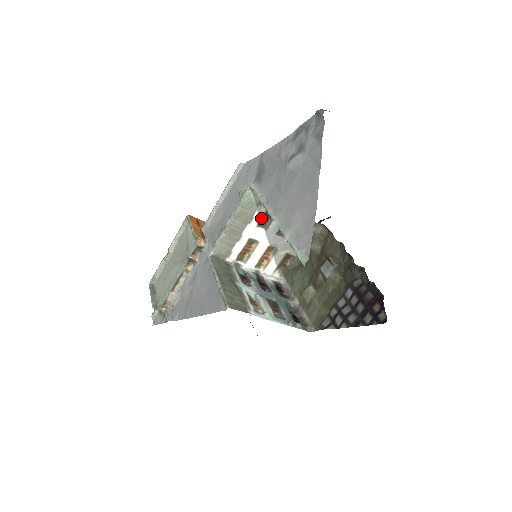
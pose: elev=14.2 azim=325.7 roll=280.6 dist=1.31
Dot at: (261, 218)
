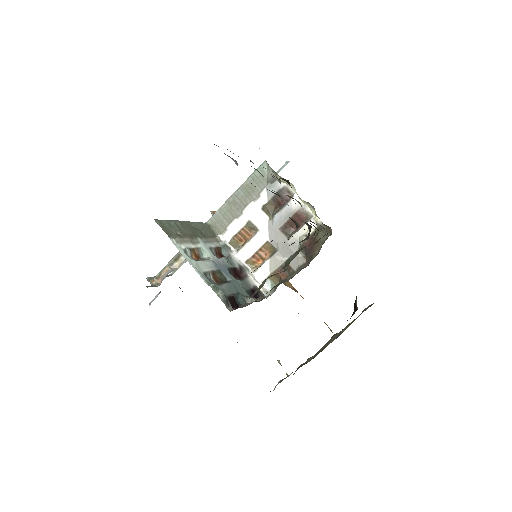
Dot at: (268, 200)
